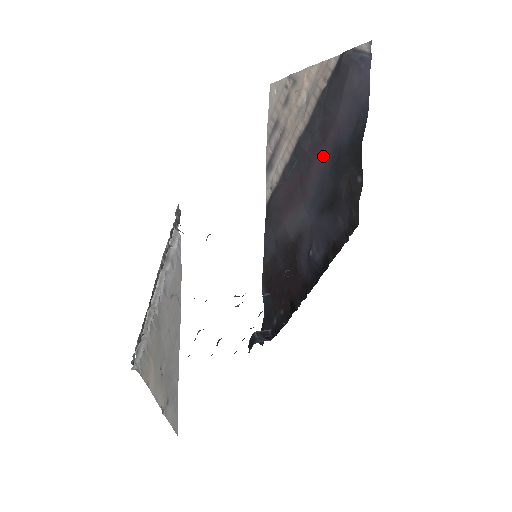
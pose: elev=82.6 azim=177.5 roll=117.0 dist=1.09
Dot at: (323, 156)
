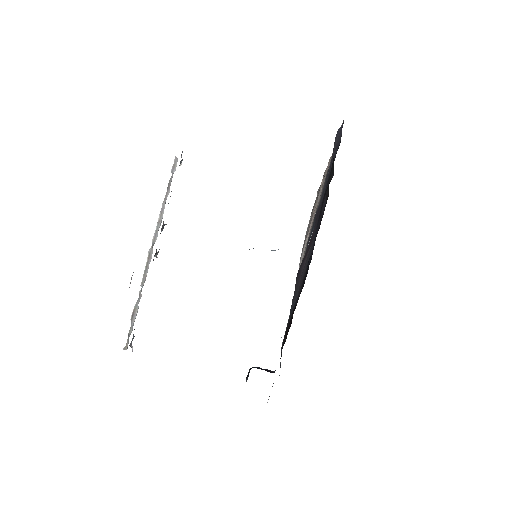
Dot at: occluded
